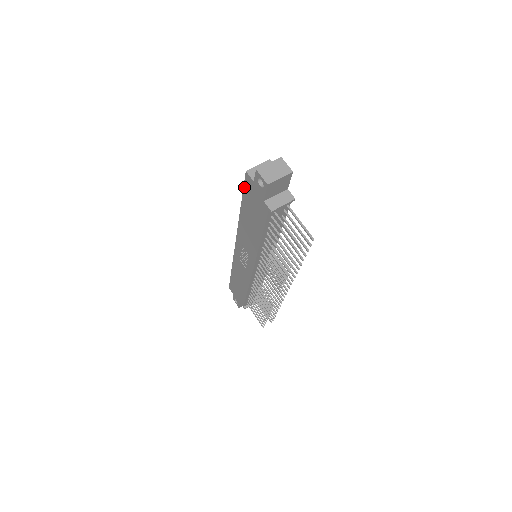
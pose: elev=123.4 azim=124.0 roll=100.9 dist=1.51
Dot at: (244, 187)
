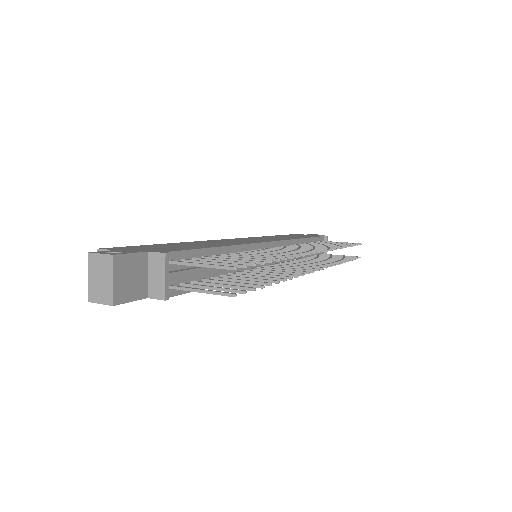
Dot at: occluded
